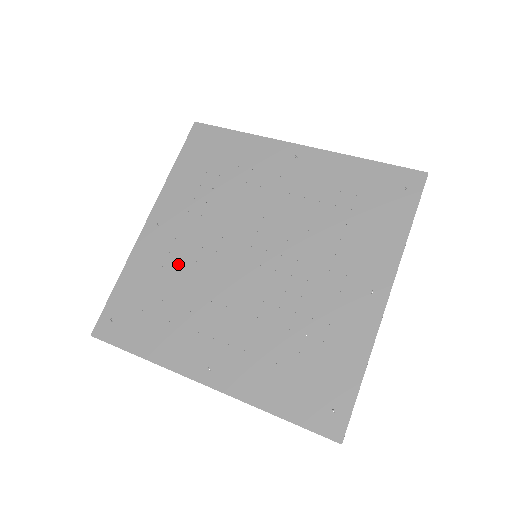
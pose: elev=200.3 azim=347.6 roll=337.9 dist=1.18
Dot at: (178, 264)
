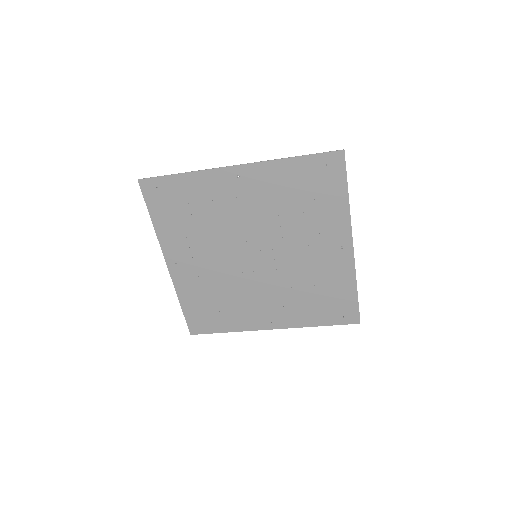
Dot at: (221, 210)
